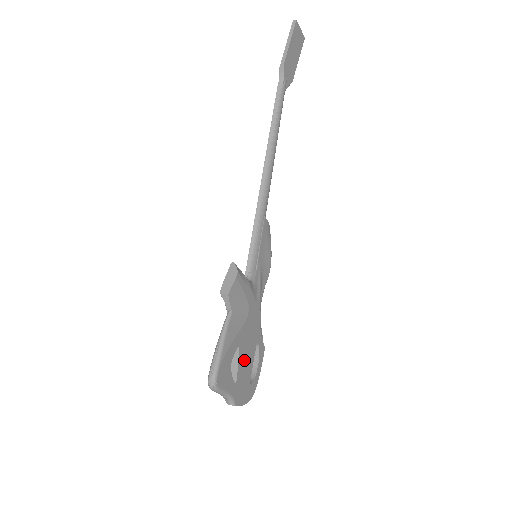
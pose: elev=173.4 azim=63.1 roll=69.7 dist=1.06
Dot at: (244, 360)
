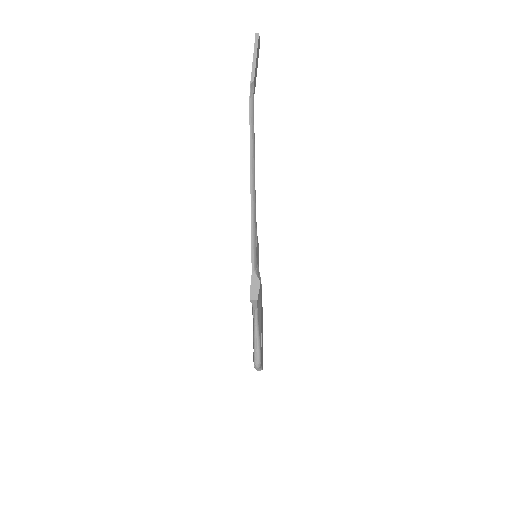
Dot at: occluded
